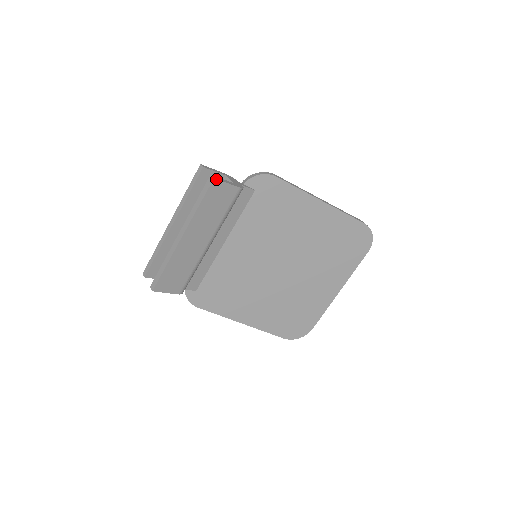
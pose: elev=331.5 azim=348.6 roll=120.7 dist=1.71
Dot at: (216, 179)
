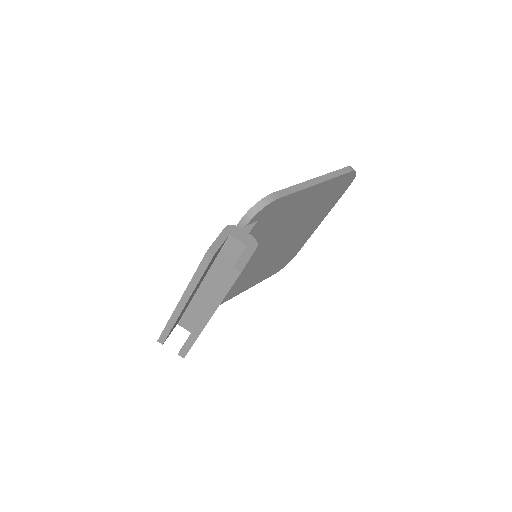
Dot at: (242, 270)
